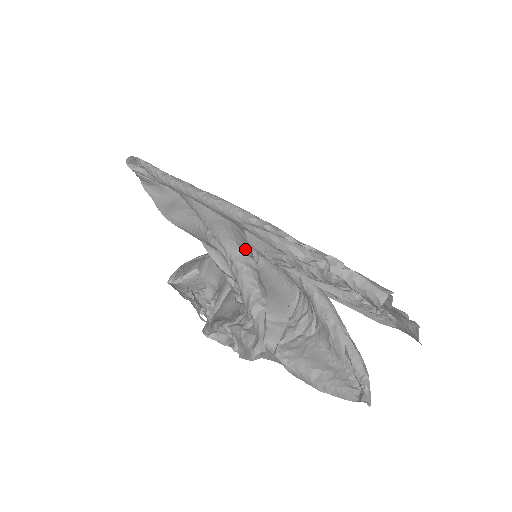
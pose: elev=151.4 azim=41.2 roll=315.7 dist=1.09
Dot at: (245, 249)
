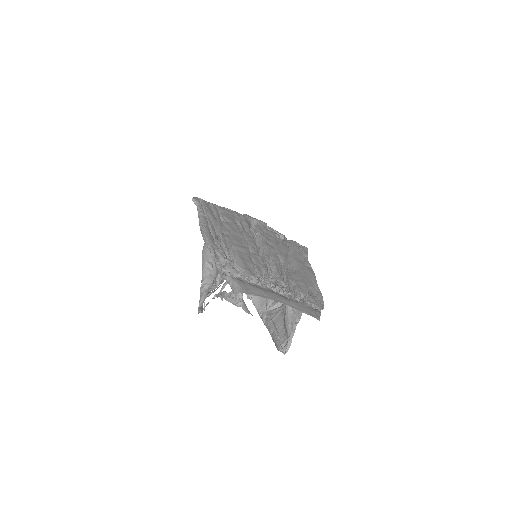
Dot at: (210, 259)
